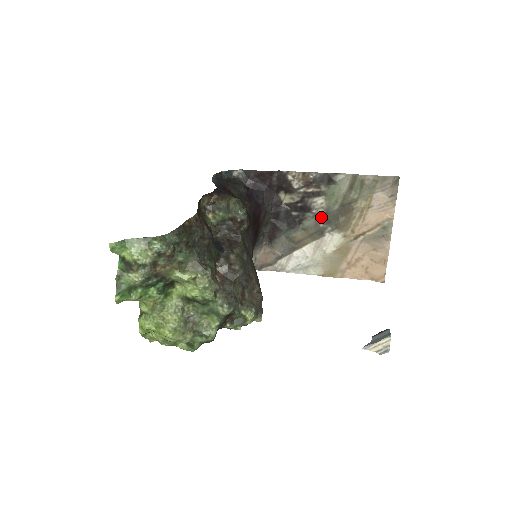
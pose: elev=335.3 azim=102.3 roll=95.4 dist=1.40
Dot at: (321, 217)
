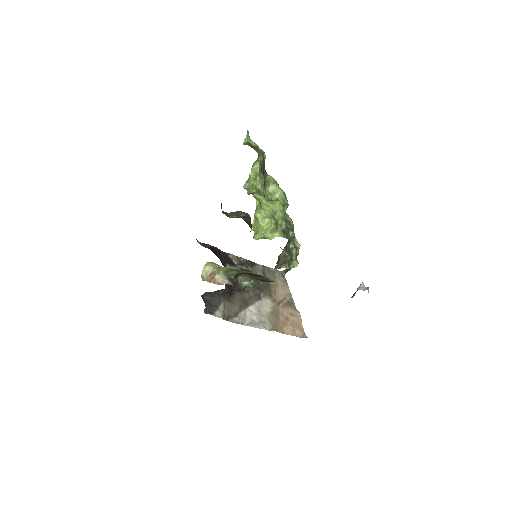
Dot at: (255, 286)
